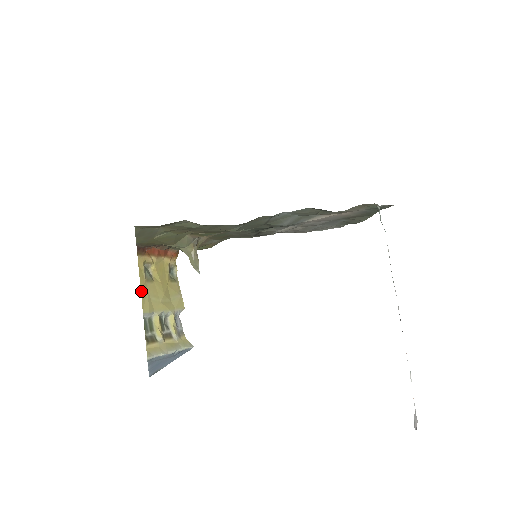
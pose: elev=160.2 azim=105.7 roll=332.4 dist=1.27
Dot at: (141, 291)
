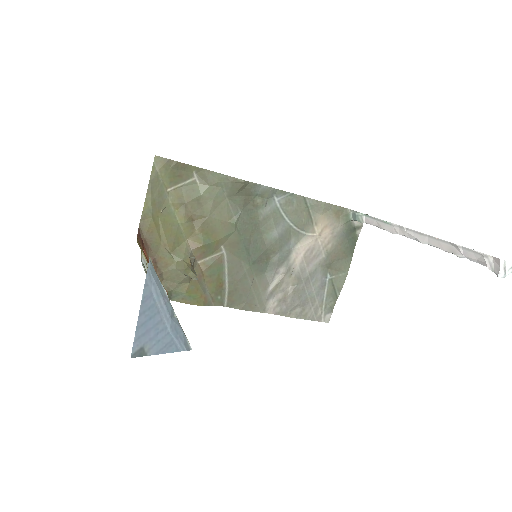
Dot at: occluded
